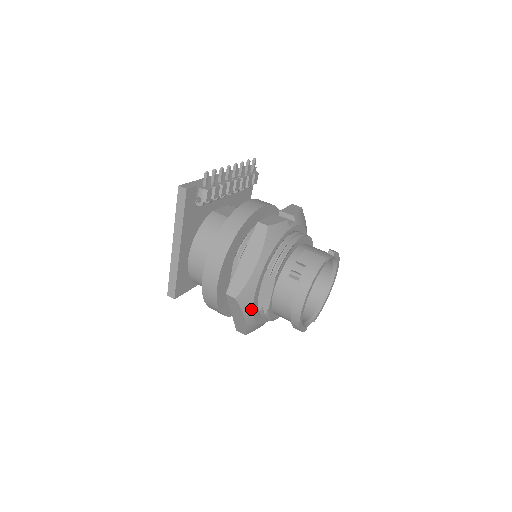
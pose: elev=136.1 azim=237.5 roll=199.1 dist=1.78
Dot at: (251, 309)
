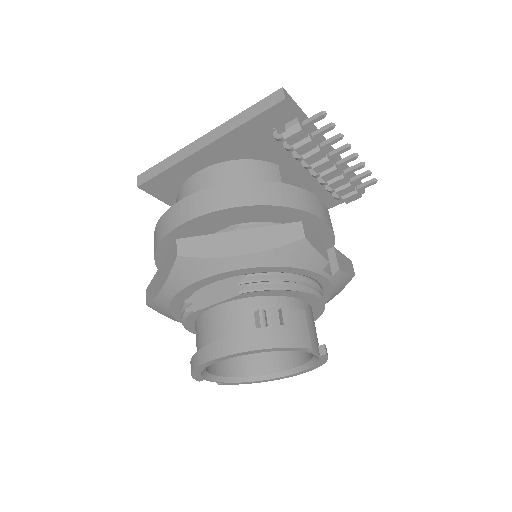
Dot at: (179, 288)
